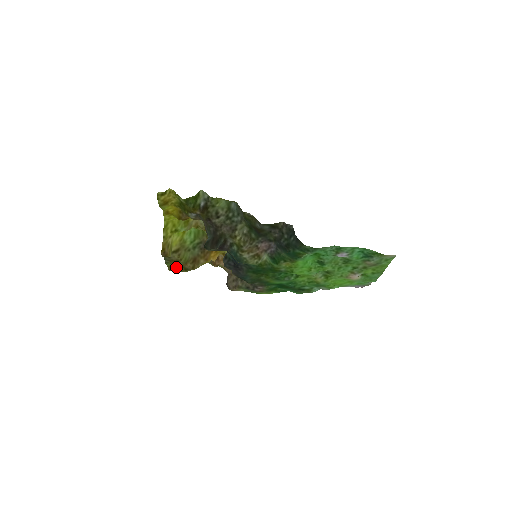
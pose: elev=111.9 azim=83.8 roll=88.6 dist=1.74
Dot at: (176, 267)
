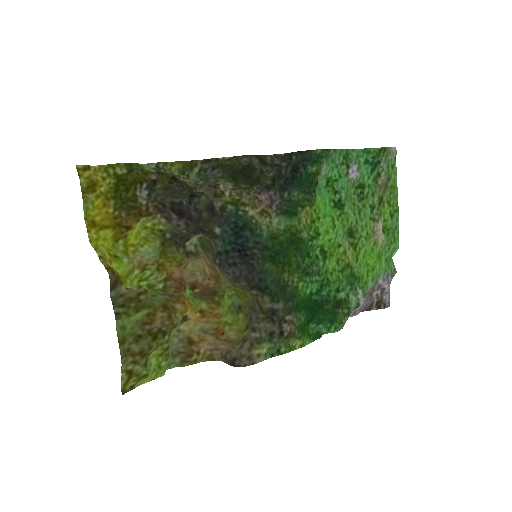
Dot at: (133, 343)
